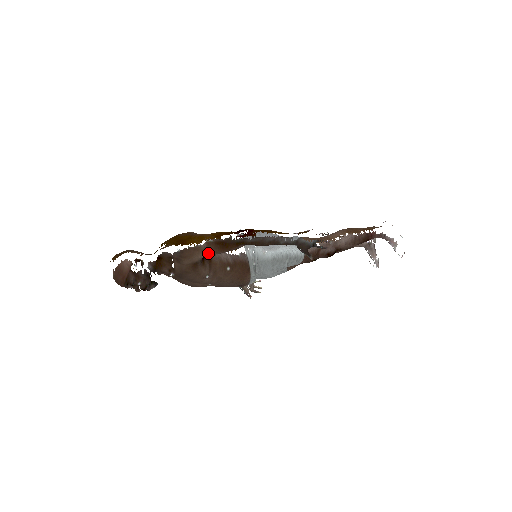
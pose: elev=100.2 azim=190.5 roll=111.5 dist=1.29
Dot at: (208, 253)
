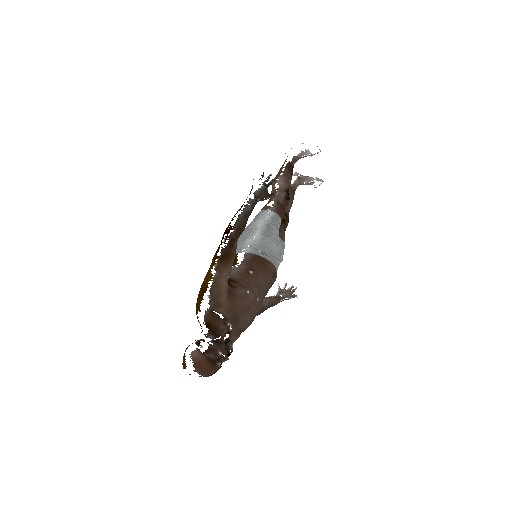
Dot at: (225, 275)
